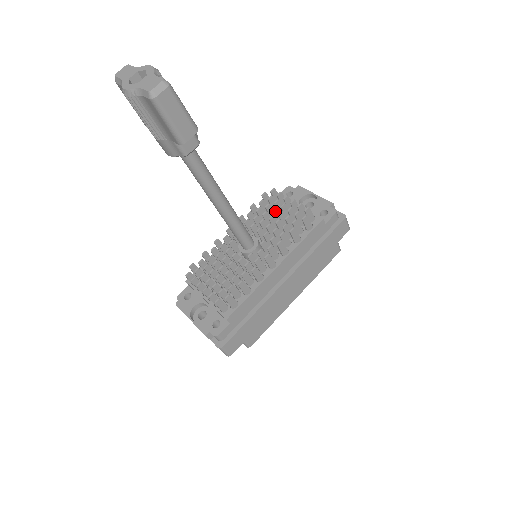
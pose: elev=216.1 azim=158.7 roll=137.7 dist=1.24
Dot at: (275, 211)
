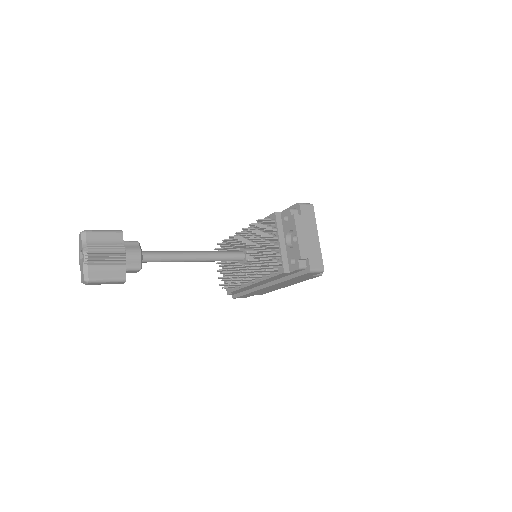
Dot at: (259, 243)
